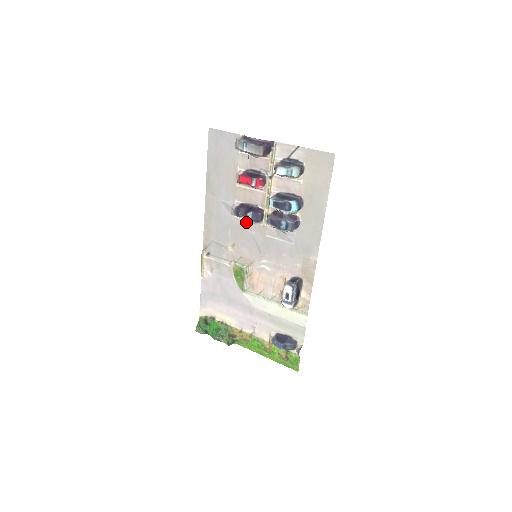
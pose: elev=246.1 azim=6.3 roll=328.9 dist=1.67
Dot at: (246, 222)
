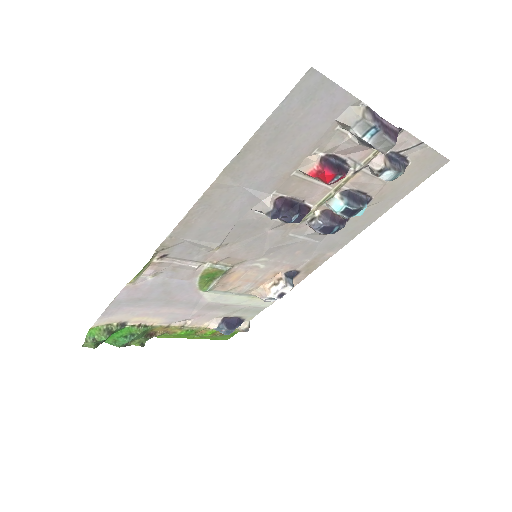
Dot at: (271, 220)
